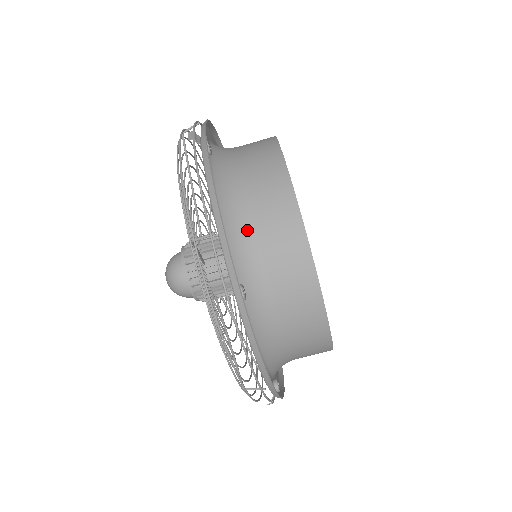
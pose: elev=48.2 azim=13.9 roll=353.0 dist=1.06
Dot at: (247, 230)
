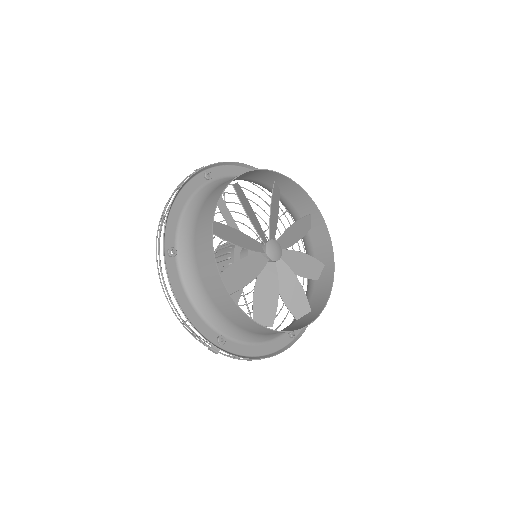
Dot at: (194, 219)
